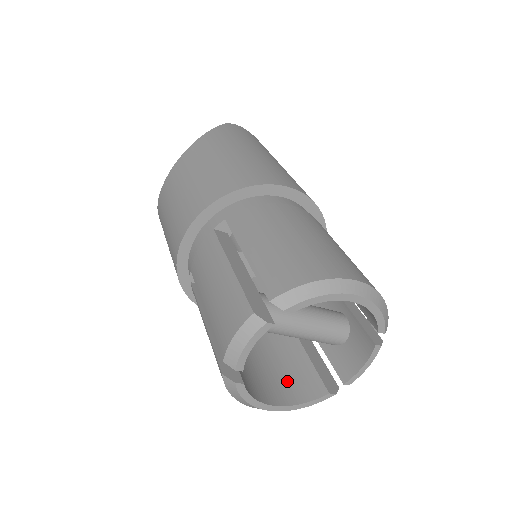
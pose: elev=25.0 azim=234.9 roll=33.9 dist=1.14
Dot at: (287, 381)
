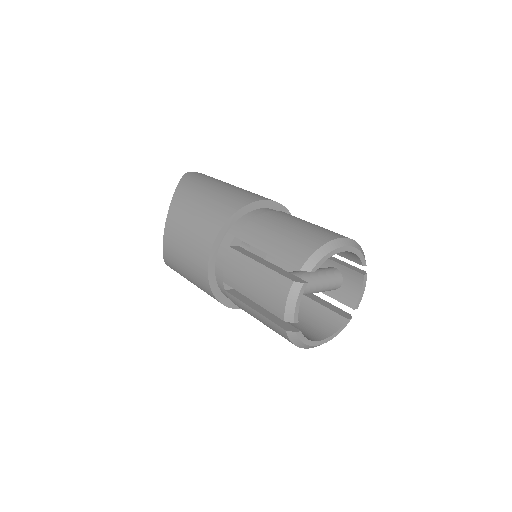
Dot at: (318, 325)
